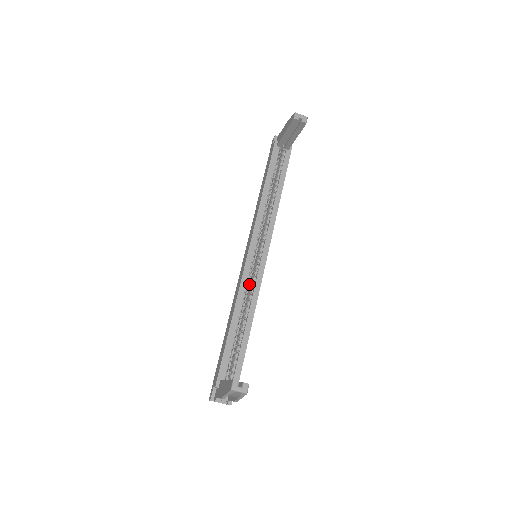
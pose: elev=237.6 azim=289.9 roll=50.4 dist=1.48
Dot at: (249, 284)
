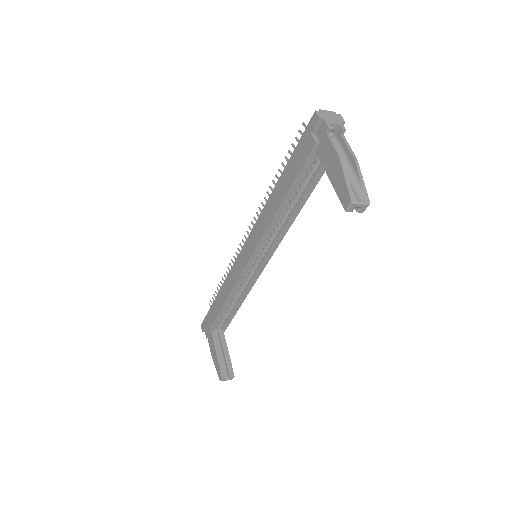
Dot at: occluded
